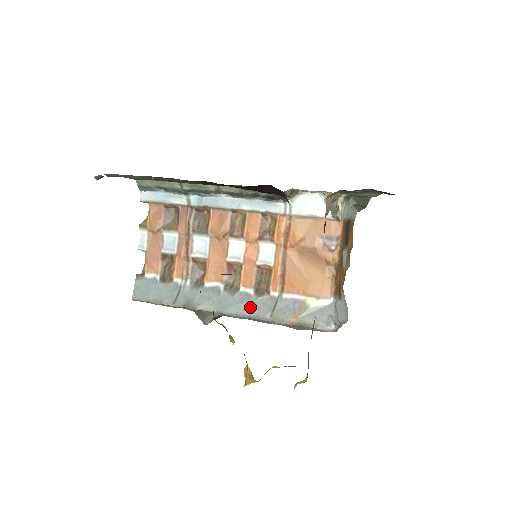
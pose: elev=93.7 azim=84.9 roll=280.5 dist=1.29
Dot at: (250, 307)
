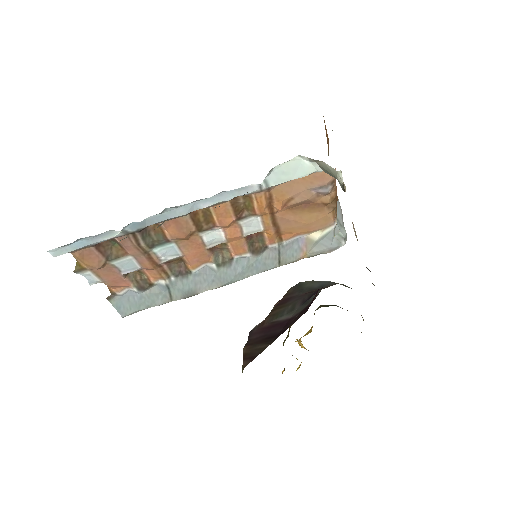
Dot at: (254, 267)
